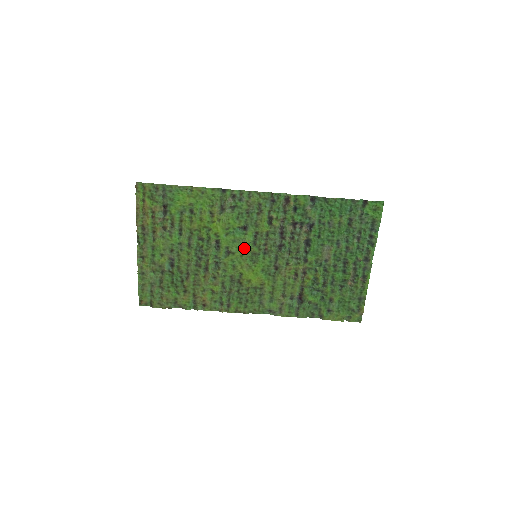
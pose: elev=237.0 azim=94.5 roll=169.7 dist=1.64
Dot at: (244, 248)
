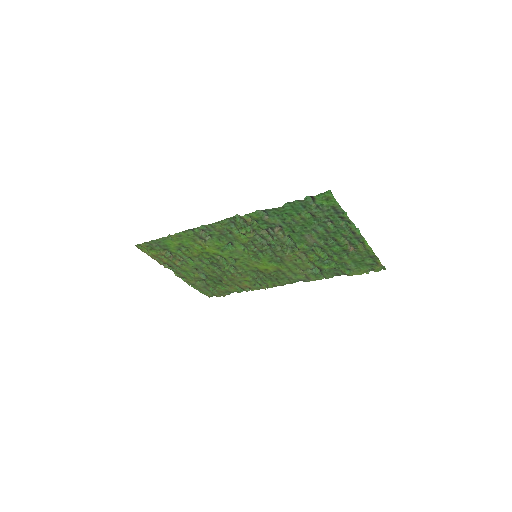
Dot at: (243, 254)
